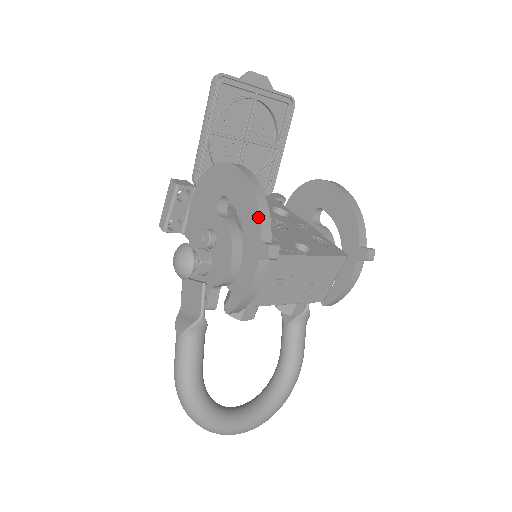
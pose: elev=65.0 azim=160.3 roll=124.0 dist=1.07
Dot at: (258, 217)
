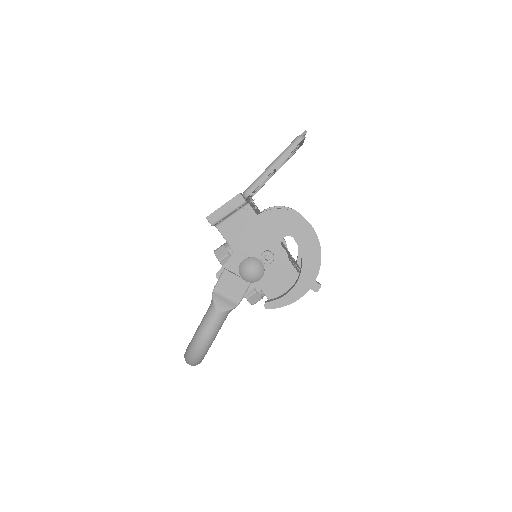
Dot at: (319, 266)
